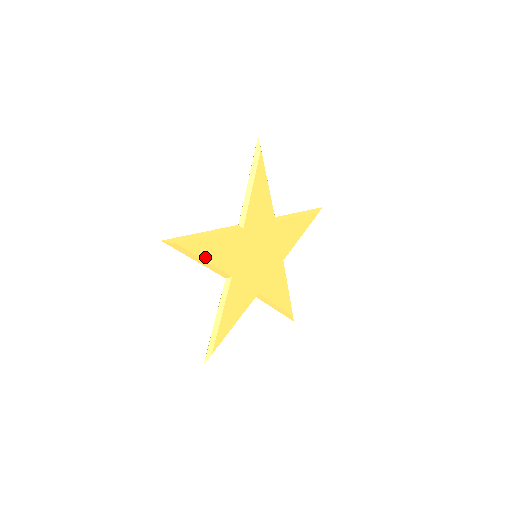
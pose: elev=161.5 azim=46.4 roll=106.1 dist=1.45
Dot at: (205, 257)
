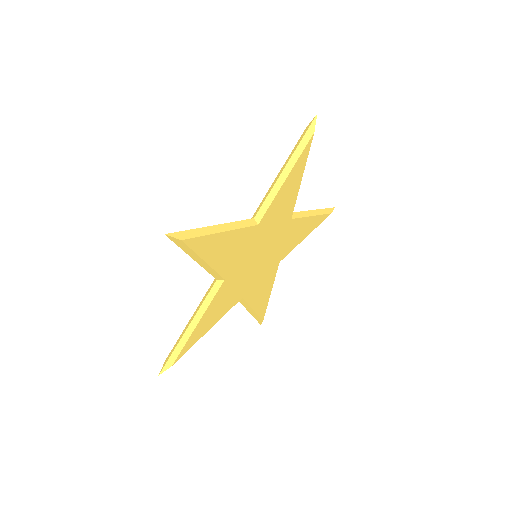
Dot at: (205, 331)
